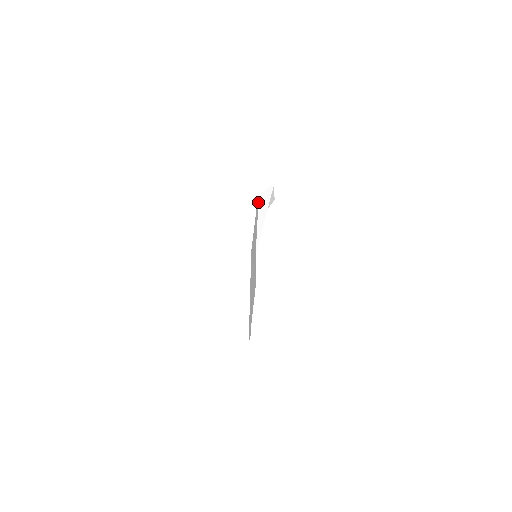
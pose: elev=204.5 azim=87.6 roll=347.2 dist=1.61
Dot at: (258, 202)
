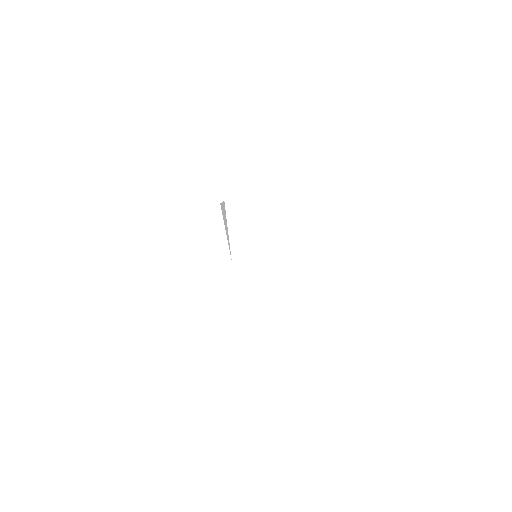
Dot at: occluded
